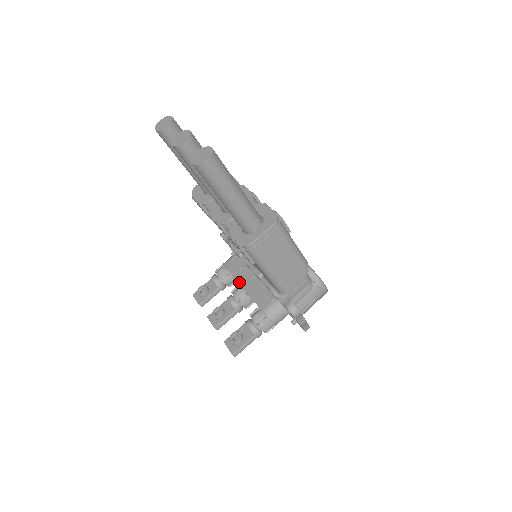
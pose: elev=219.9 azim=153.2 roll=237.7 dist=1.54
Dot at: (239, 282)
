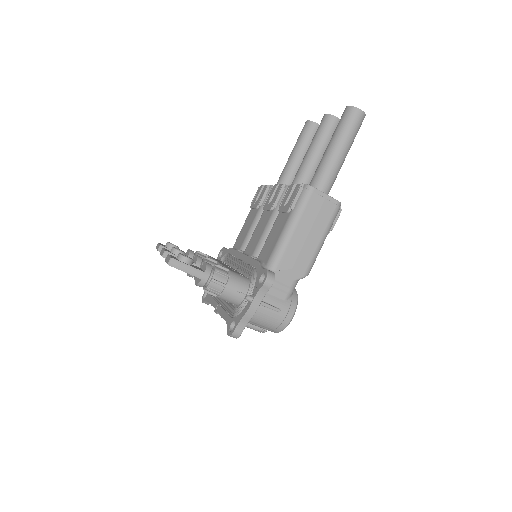
Dot at: occluded
